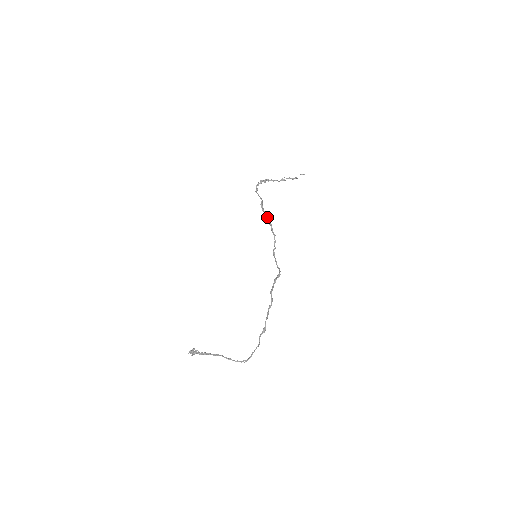
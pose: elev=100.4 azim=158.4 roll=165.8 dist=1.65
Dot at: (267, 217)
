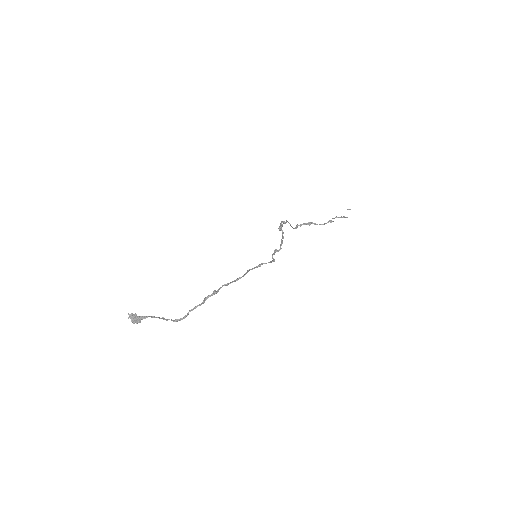
Dot at: (281, 226)
